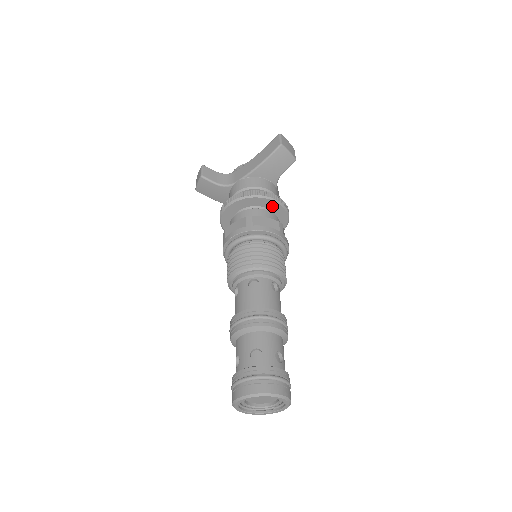
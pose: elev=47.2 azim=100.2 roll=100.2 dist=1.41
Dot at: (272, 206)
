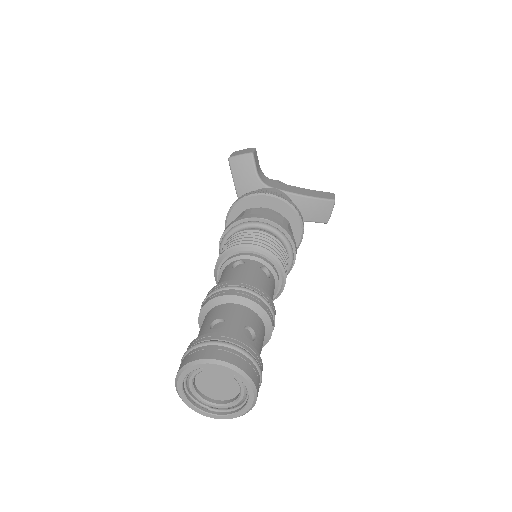
Dot at: (294, 234)
